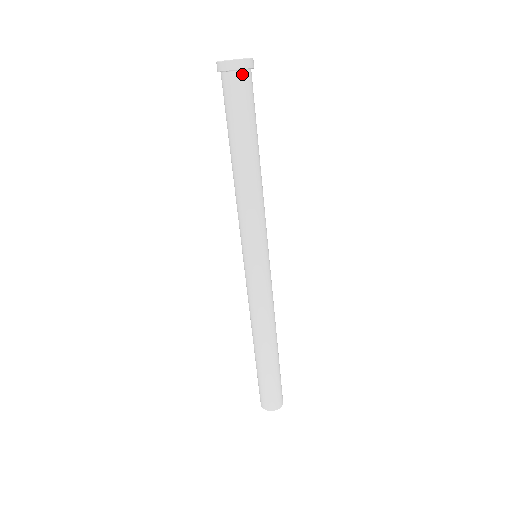
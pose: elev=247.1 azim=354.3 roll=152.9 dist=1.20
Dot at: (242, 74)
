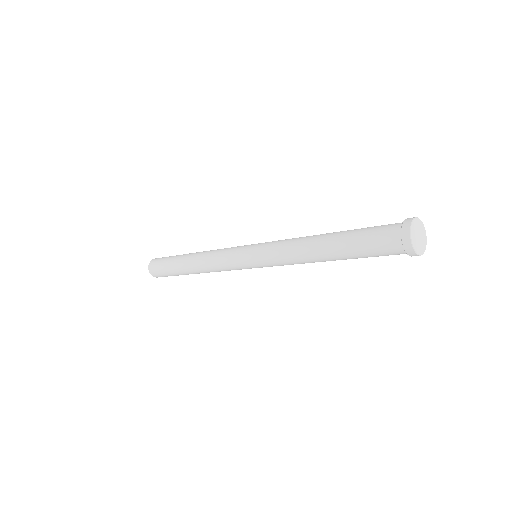
Dot at: occluded
